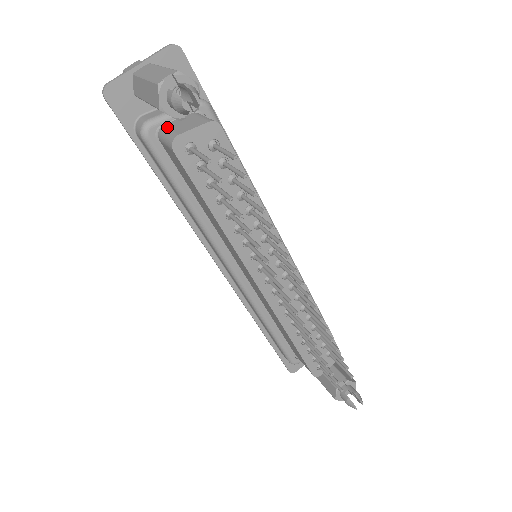
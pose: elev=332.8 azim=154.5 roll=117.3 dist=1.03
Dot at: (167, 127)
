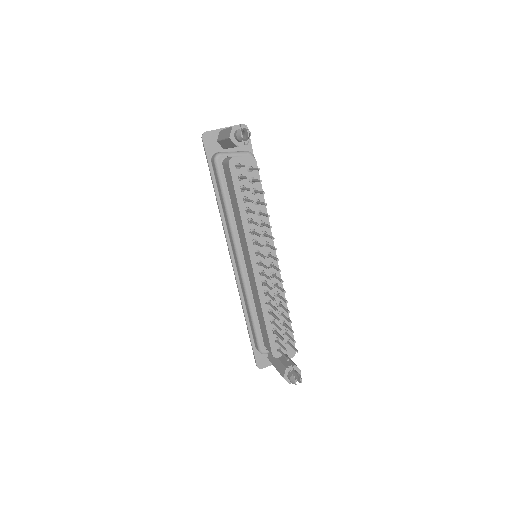
Dot at: occluded
